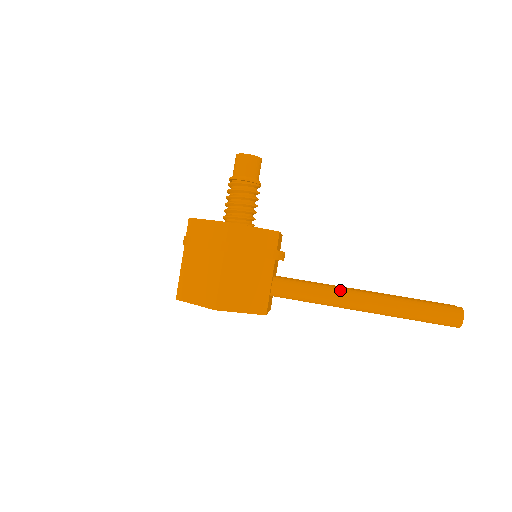
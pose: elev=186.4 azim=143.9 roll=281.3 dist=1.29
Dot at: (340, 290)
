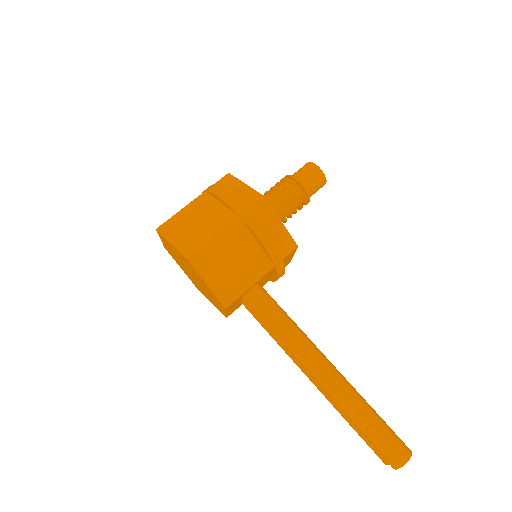
Dot at: (311, 342)
